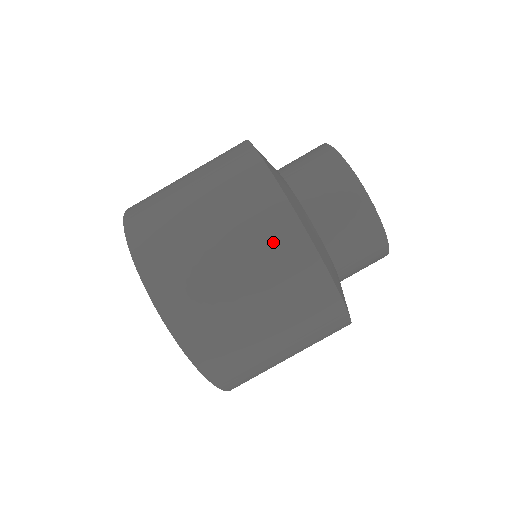
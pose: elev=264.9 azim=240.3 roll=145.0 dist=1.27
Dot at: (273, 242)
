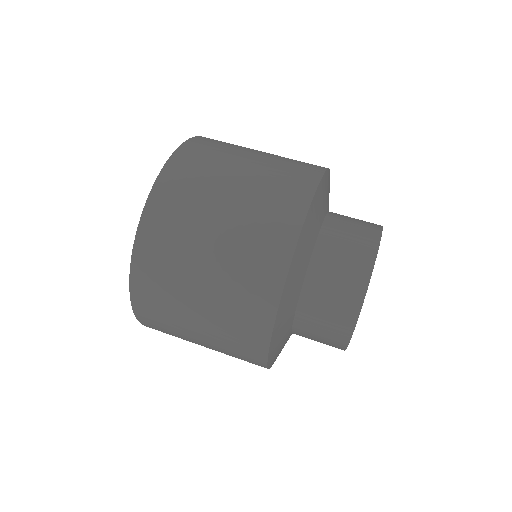
Dot at: occluded
